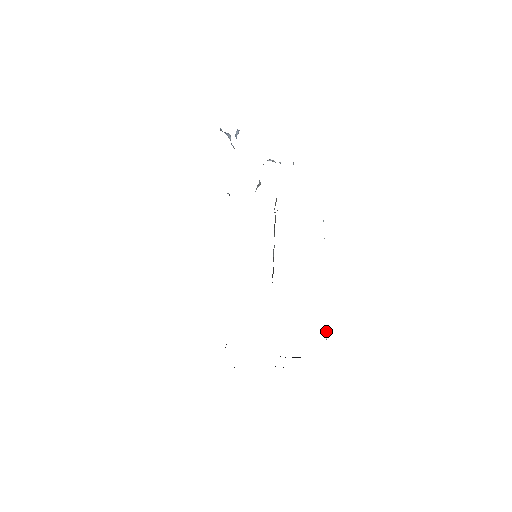
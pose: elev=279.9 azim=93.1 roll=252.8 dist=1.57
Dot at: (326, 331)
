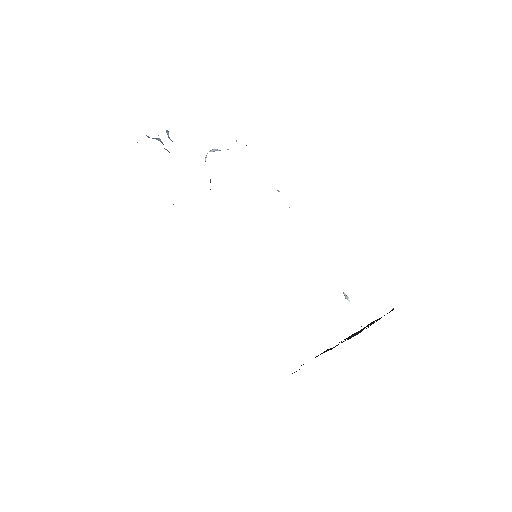
Dot at: (344, 294)
